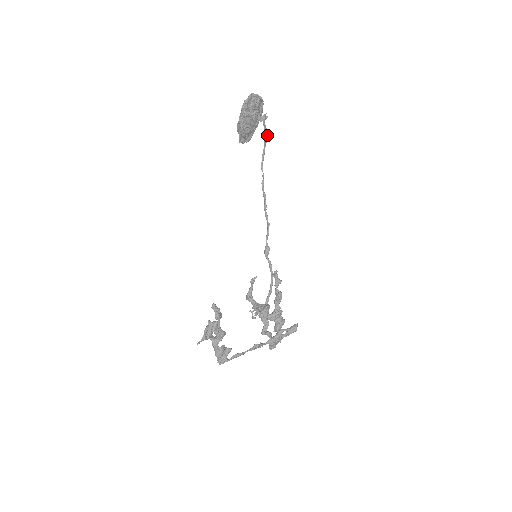
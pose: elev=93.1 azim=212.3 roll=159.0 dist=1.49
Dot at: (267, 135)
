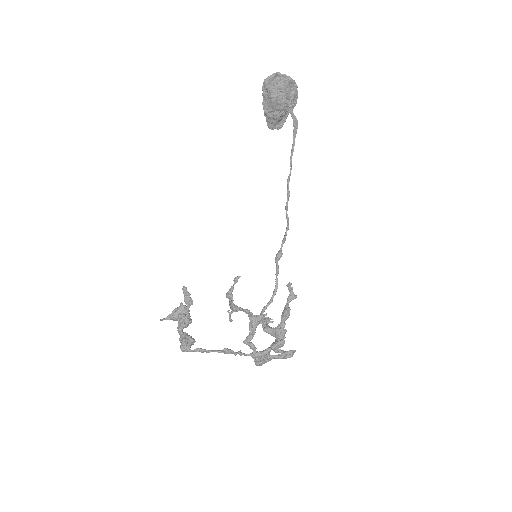
Dot at: (296, 124)
